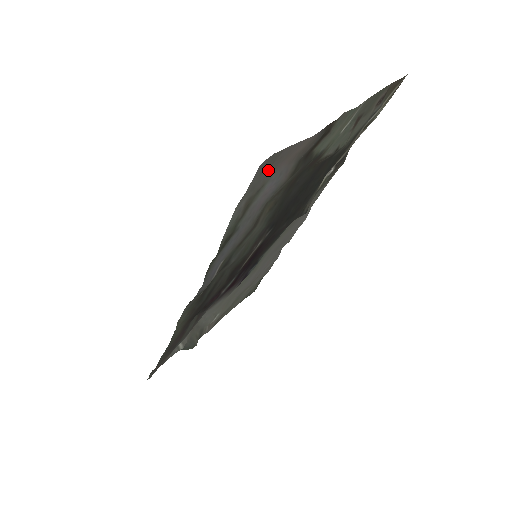
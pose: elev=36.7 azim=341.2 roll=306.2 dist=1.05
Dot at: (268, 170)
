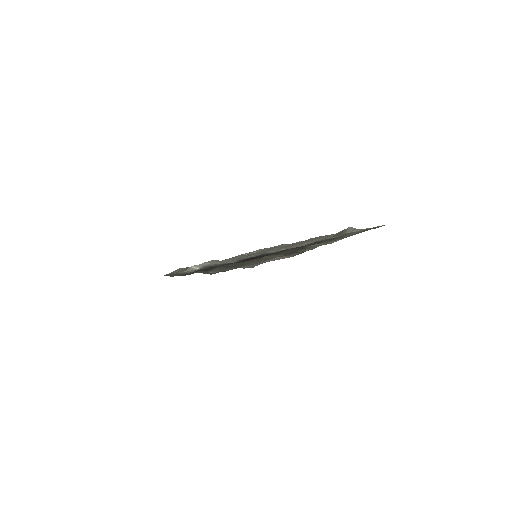
Dot at: (262, 262)
